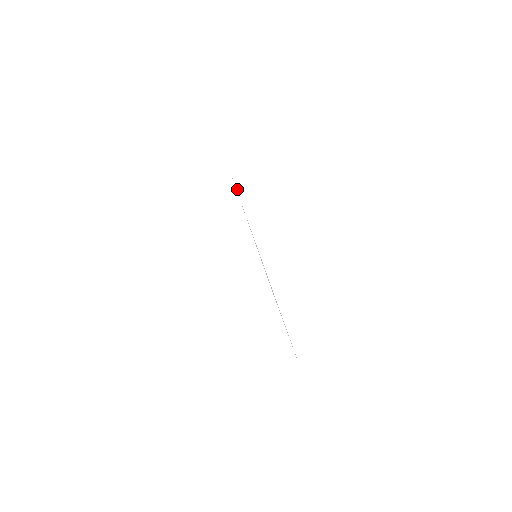
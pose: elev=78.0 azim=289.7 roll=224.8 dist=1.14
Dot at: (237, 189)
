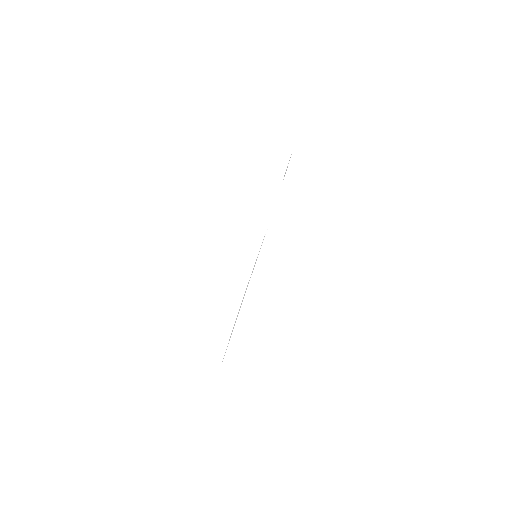
Dot at: occluded
